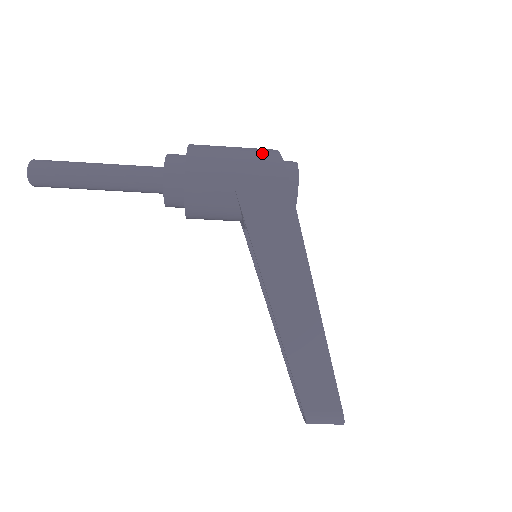
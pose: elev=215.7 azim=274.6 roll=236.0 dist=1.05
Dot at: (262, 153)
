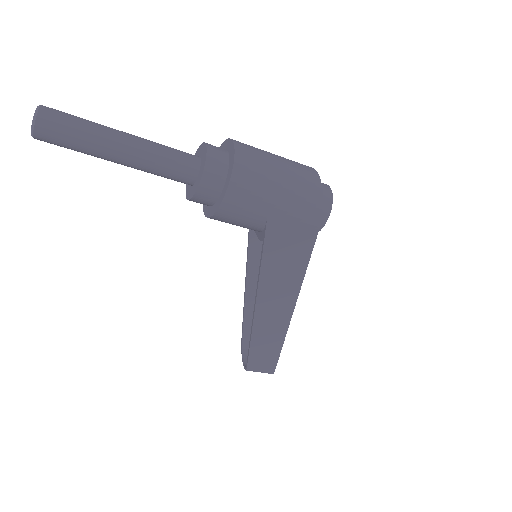
Dot at: (306, 189)
